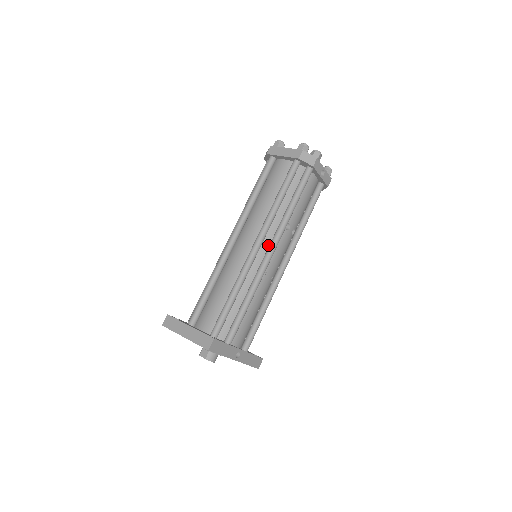
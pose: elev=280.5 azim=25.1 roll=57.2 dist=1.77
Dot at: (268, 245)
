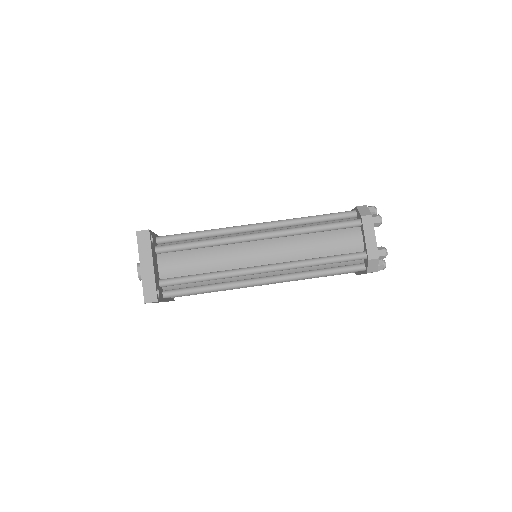
Dot at: (271, 274)
